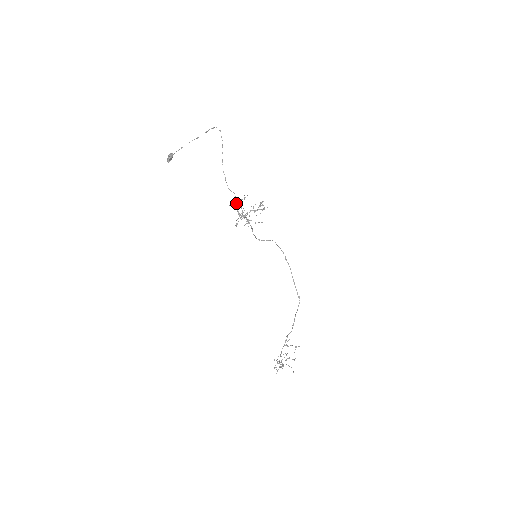
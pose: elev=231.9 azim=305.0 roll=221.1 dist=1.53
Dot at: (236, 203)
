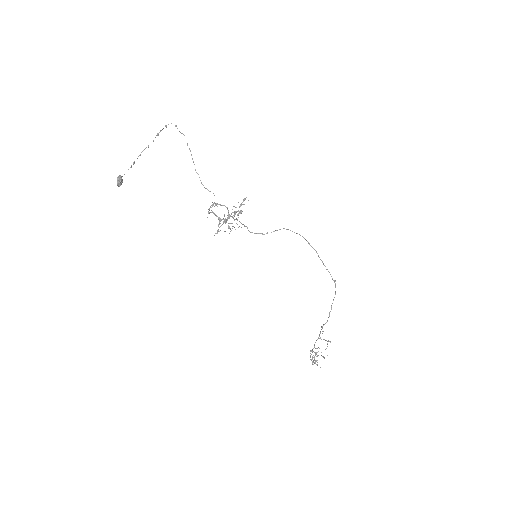
Dot at: (217, 204)
